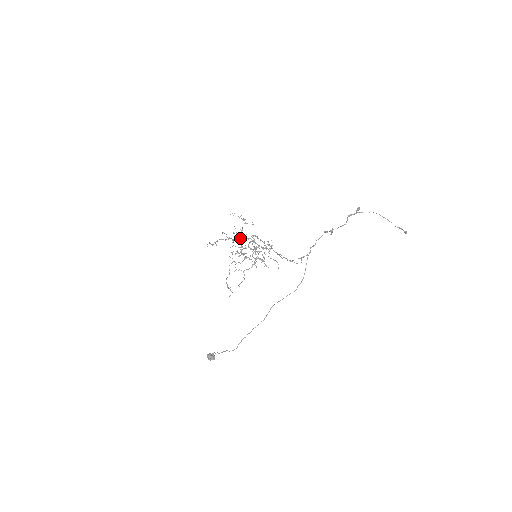
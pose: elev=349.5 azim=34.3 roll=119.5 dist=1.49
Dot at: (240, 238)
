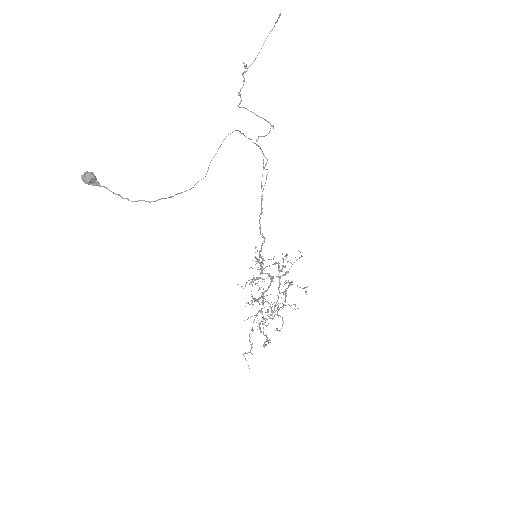
Dot at: occluded
